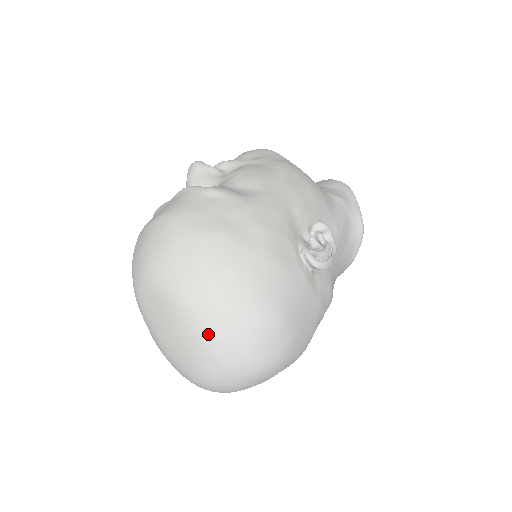
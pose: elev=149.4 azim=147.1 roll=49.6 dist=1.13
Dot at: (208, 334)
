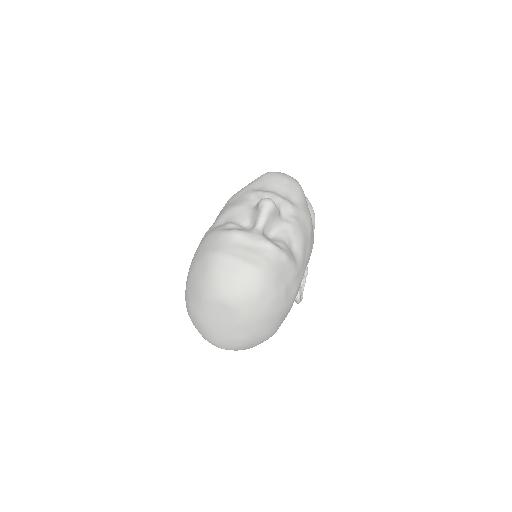
Dot at: (246, 339)
